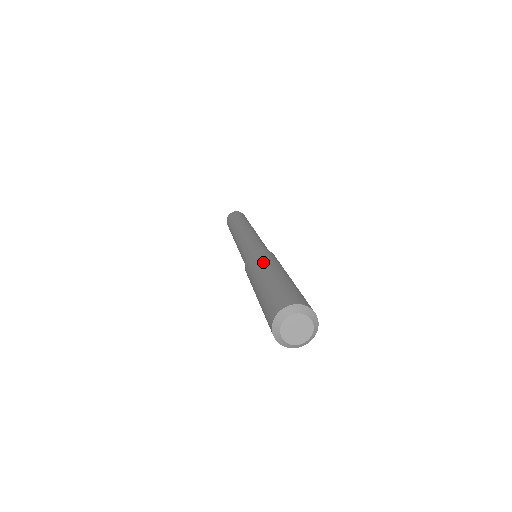
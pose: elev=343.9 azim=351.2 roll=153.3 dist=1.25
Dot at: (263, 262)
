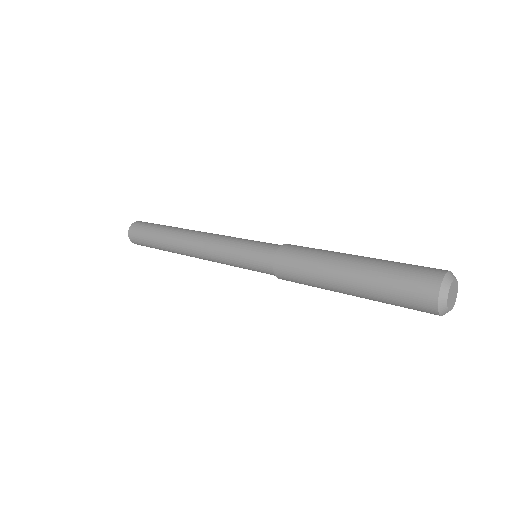
Dot at: (314, 264)
